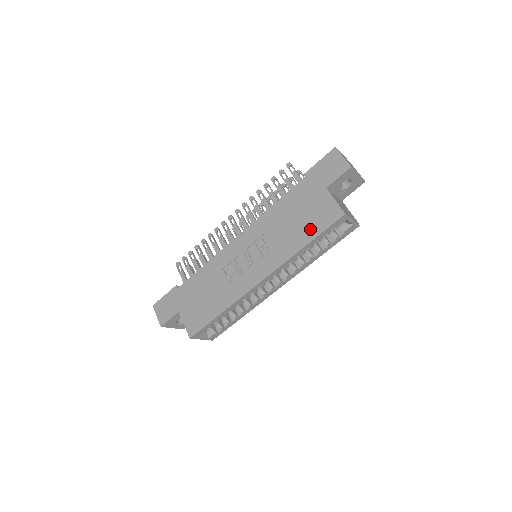
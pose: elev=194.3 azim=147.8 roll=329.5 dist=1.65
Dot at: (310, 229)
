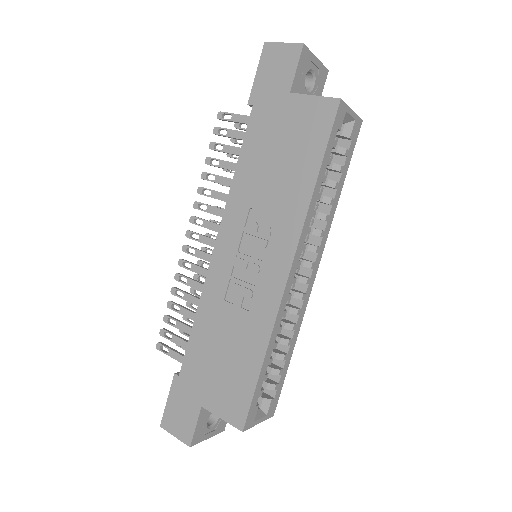
Dot at: (307, 155)
